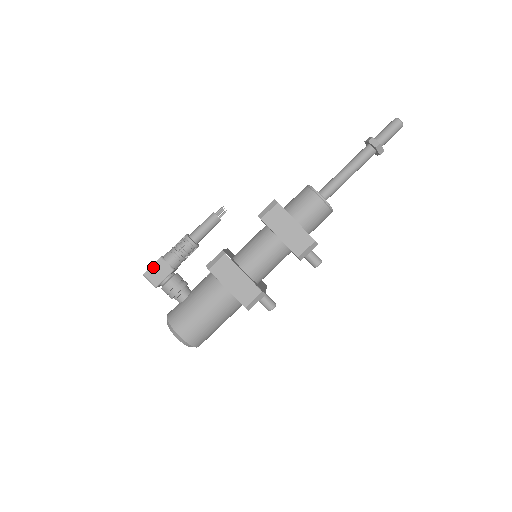
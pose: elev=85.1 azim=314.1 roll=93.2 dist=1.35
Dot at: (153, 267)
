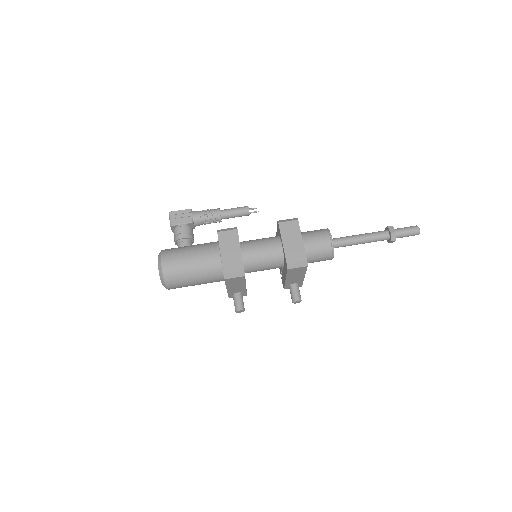
Dot at: (180, 212)
